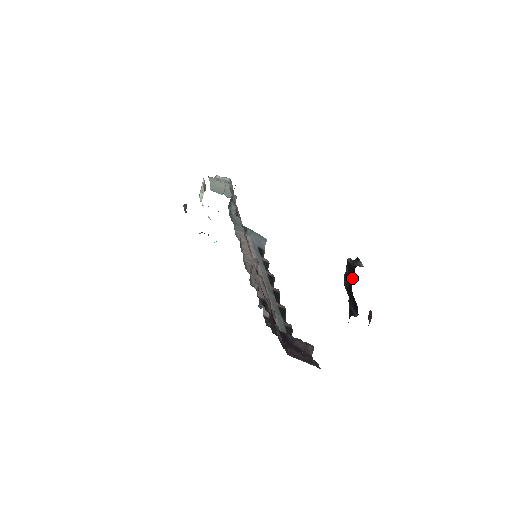
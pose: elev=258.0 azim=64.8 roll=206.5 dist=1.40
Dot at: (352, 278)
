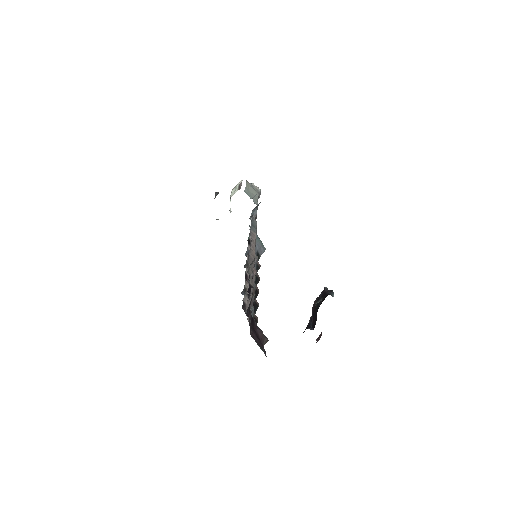
Dot at: (322, 301)
